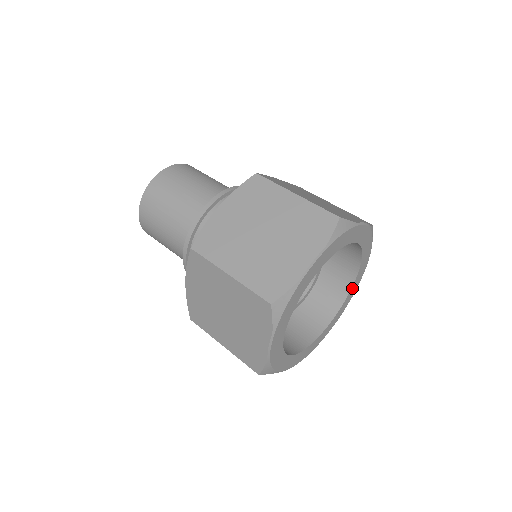
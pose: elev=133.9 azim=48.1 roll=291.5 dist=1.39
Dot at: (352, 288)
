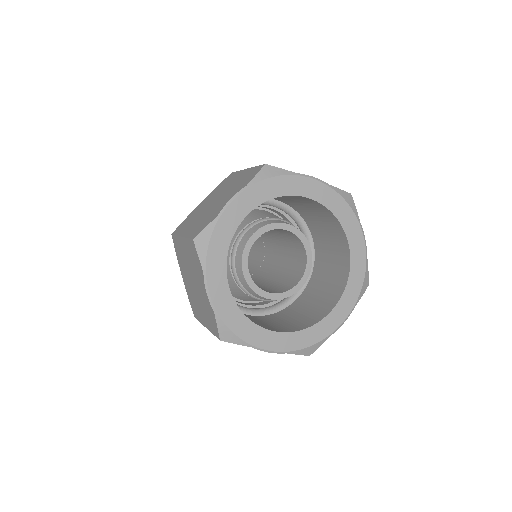
Dot at: (316, 327)
